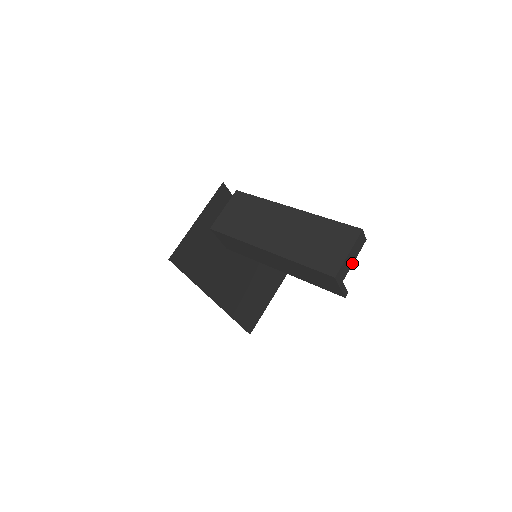
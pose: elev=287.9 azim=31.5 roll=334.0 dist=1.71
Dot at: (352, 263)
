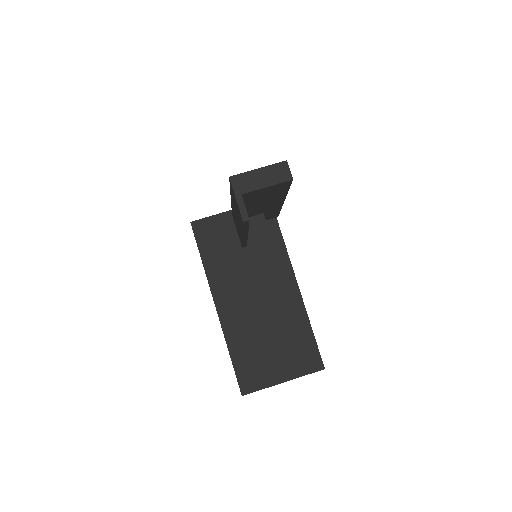
Dot at: (263, 187)
